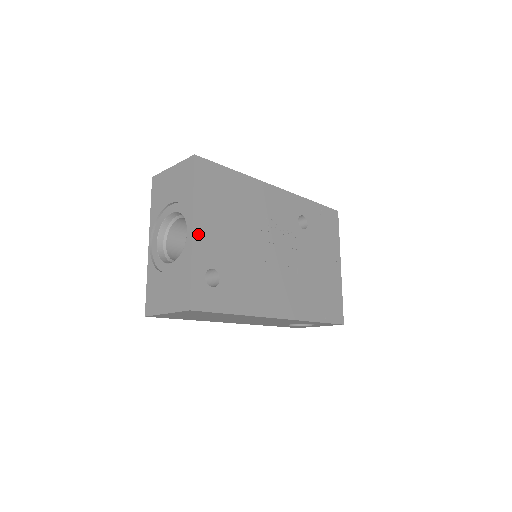
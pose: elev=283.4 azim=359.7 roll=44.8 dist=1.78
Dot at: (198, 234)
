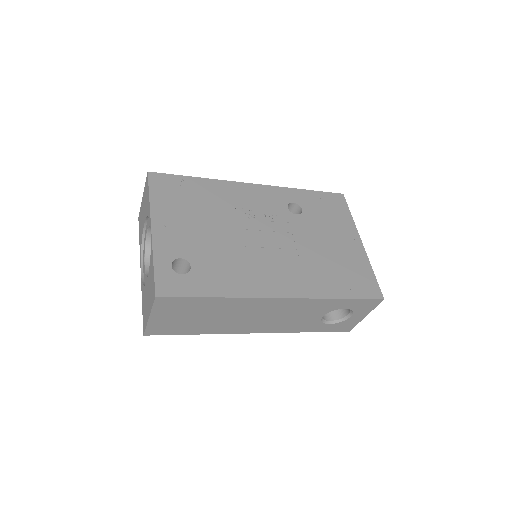
Dot at: (159, 231)
